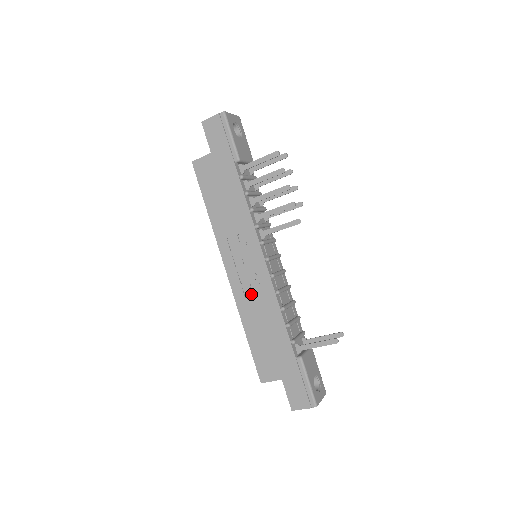
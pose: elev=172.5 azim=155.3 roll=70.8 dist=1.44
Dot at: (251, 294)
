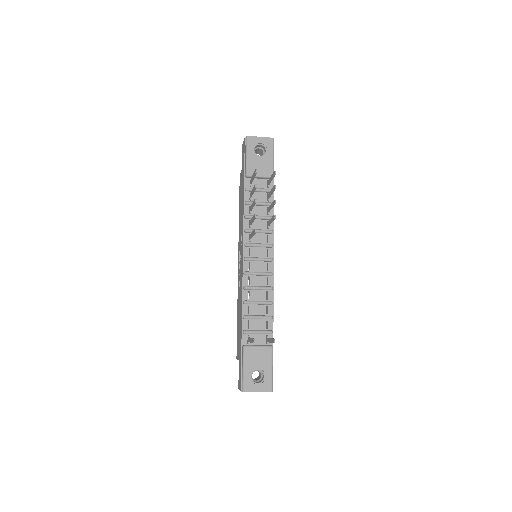
Dot at: (240, 285)
